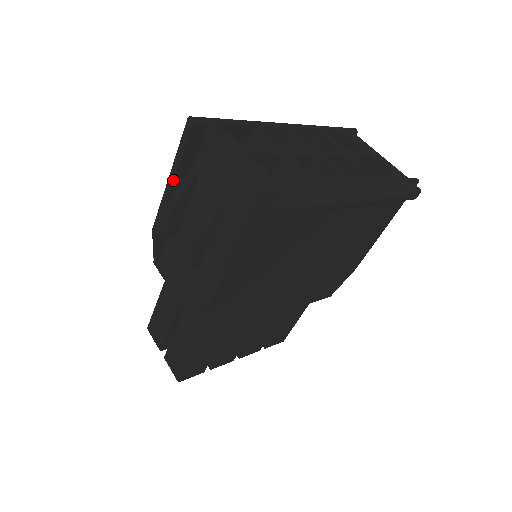
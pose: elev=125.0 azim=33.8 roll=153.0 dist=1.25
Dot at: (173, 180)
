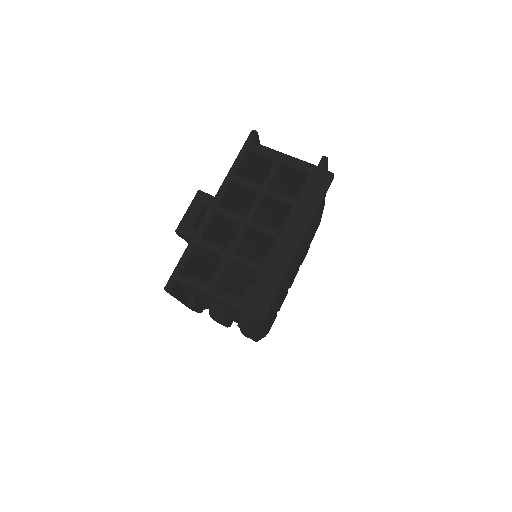
Dot at: occluded
